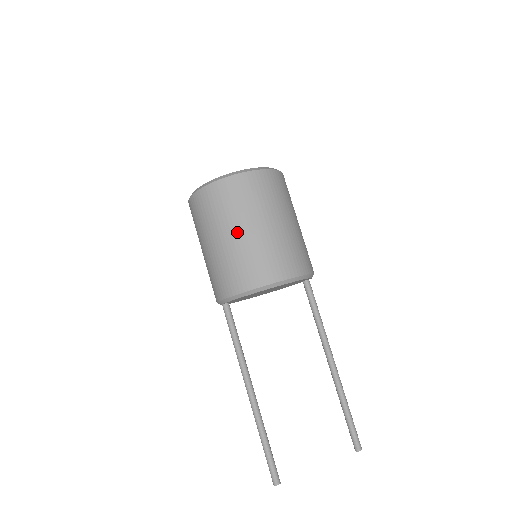
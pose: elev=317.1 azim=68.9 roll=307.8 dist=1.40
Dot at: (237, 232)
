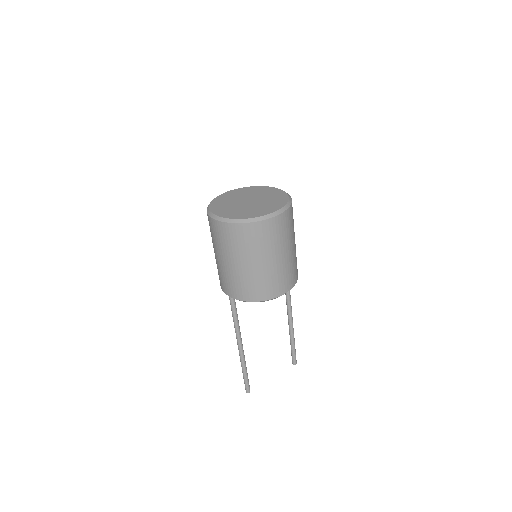
Dot at: (260, 263)
